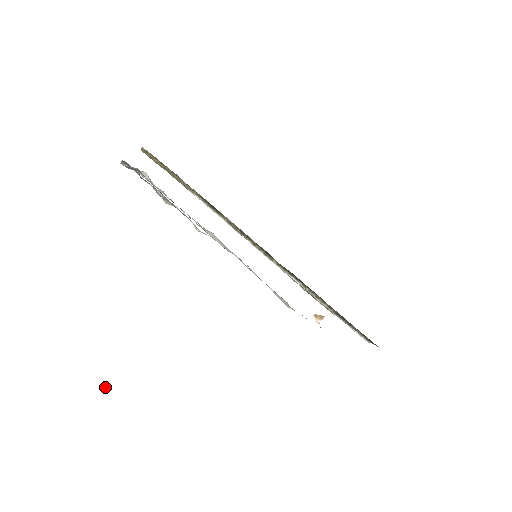
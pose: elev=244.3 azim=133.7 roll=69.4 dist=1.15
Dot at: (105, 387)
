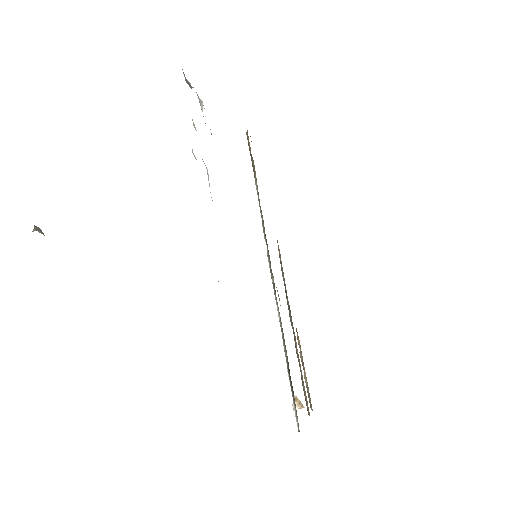
Dot at: (37, 229)
